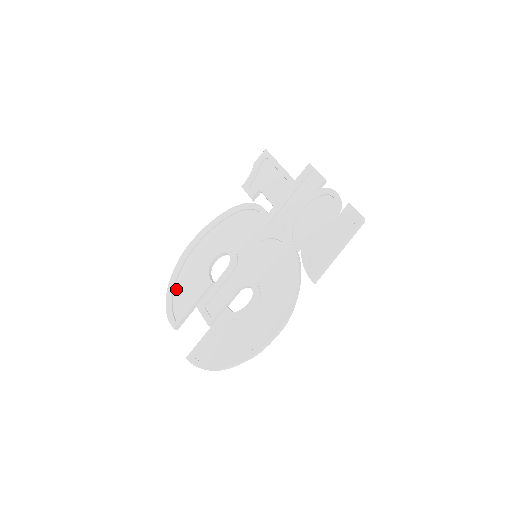
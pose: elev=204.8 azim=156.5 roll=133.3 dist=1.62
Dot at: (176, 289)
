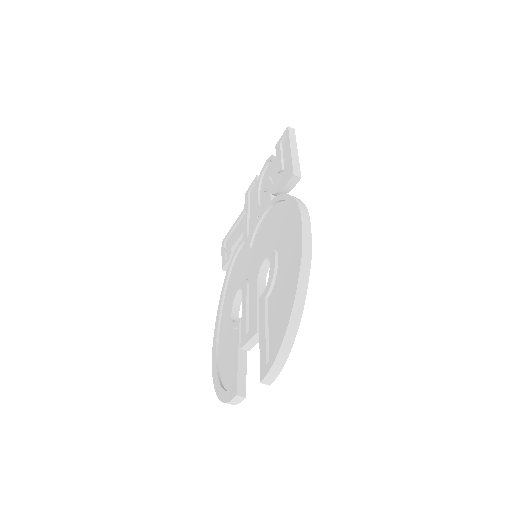
Dot at: (222, 380)
